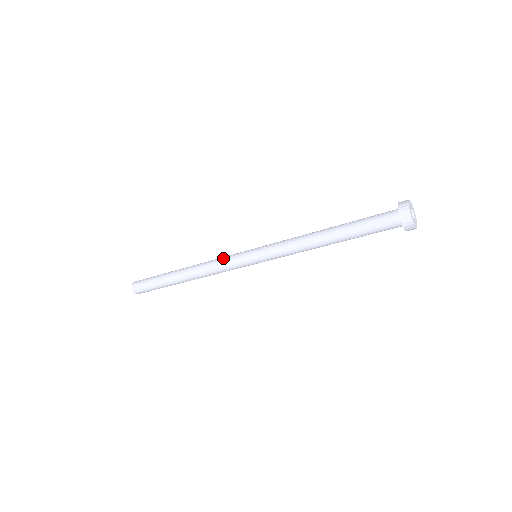
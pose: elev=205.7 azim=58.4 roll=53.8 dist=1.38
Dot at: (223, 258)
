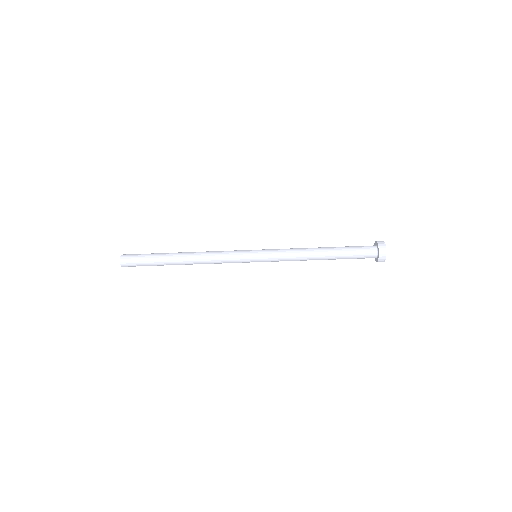
Dot at: (227, 252)
